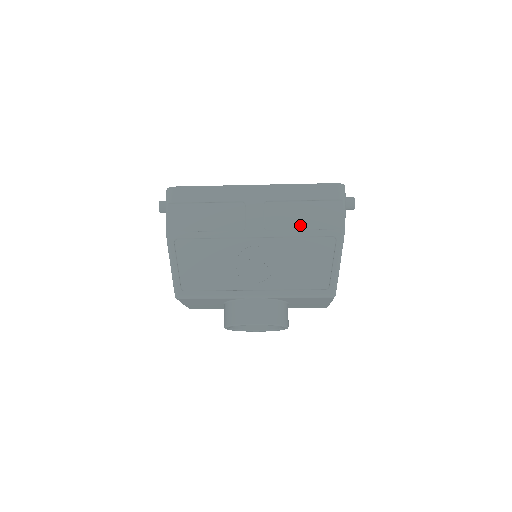
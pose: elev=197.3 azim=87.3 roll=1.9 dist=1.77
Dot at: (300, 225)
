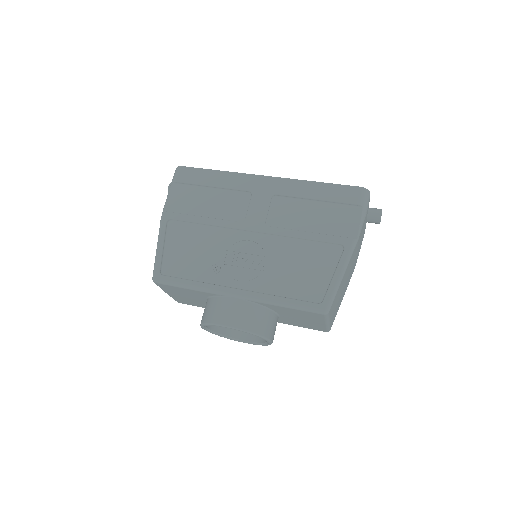
Dot at: (306, 226)
